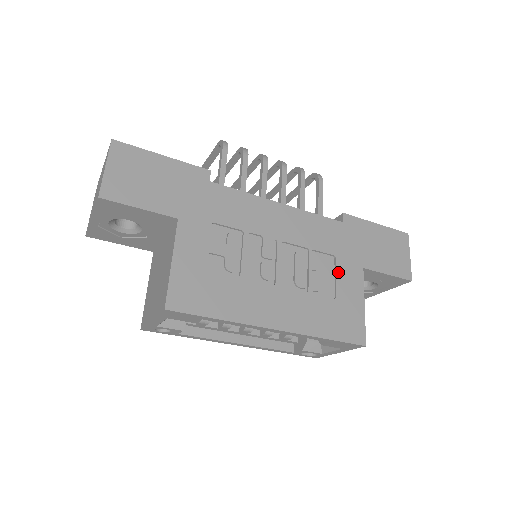
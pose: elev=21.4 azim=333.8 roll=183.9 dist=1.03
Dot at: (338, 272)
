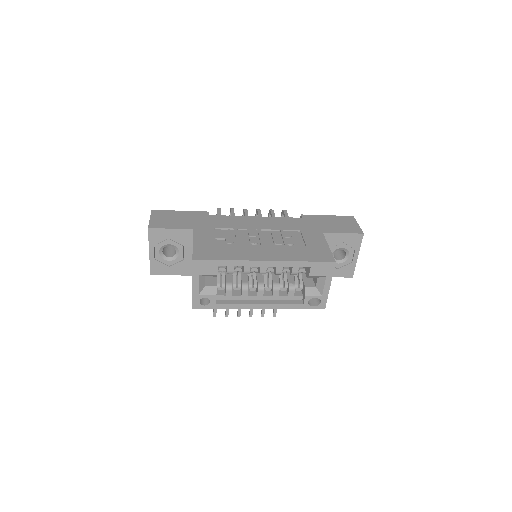
Dot at: (304, 236)
